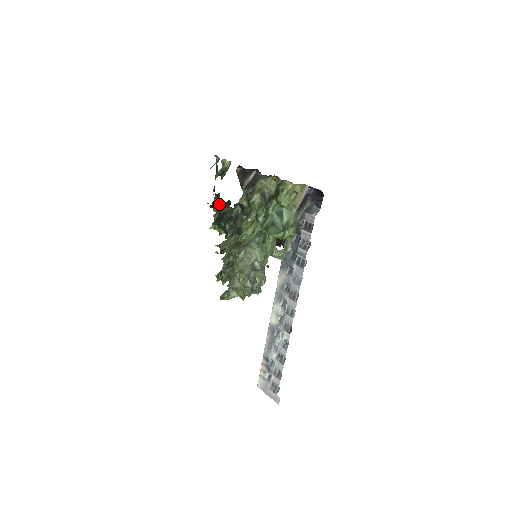
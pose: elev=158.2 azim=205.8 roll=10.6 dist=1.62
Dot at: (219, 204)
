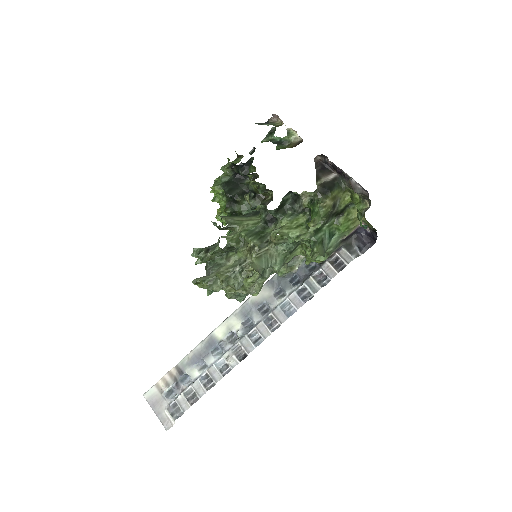
Dot at: (248, 171)
